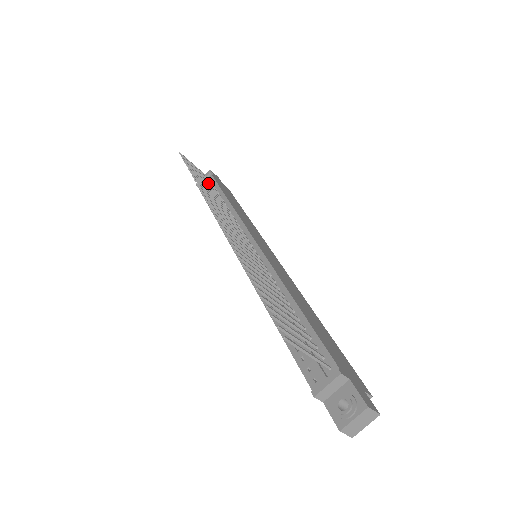
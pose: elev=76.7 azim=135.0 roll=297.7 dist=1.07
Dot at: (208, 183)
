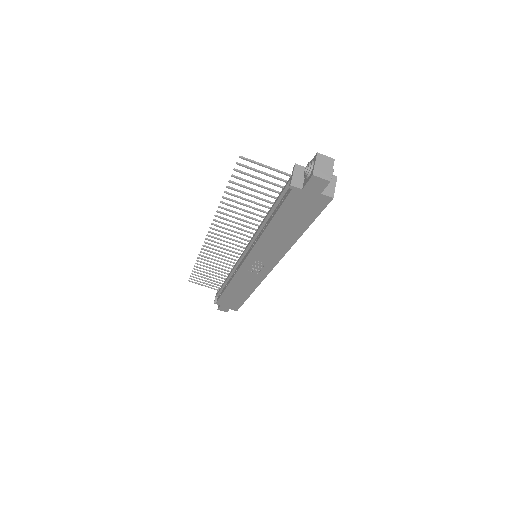
Dot at: (214, 278)
